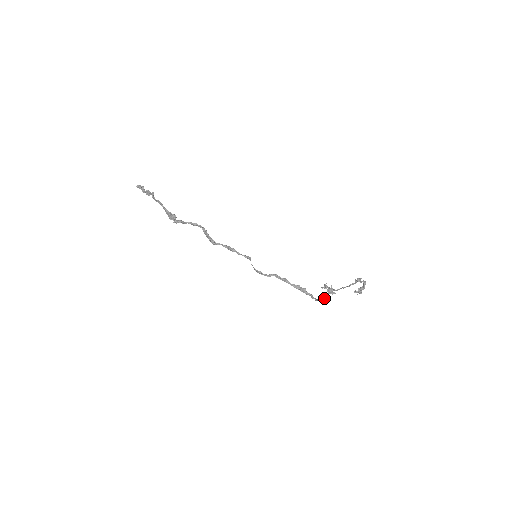
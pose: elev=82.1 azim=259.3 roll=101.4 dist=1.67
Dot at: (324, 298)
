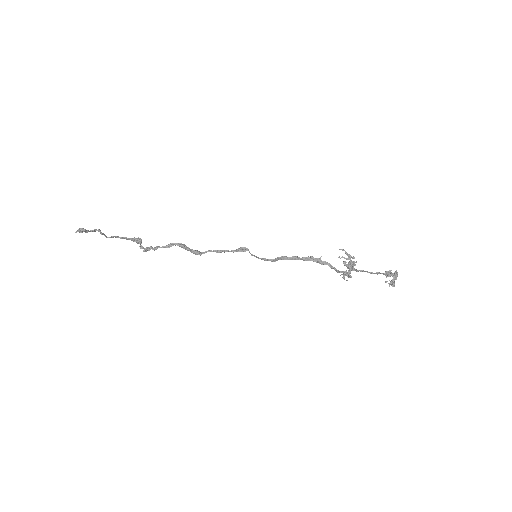
Dot at: (347, 275)
